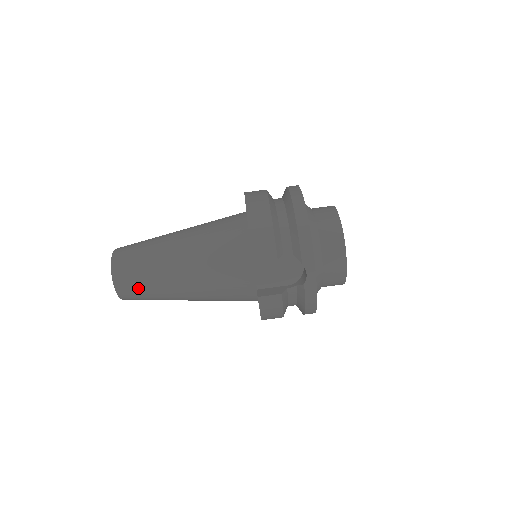
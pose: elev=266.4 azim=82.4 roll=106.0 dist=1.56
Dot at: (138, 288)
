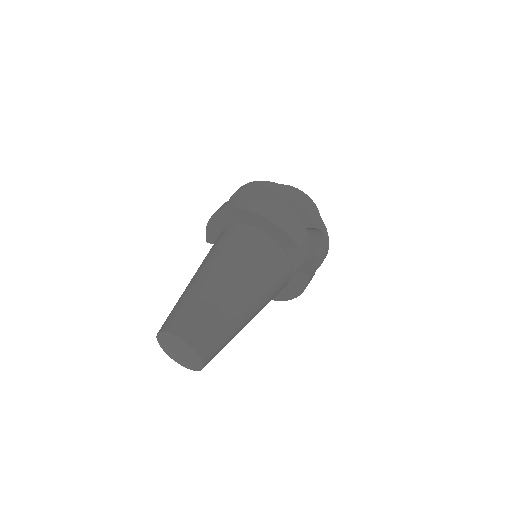
Dot at: (219, 343)
